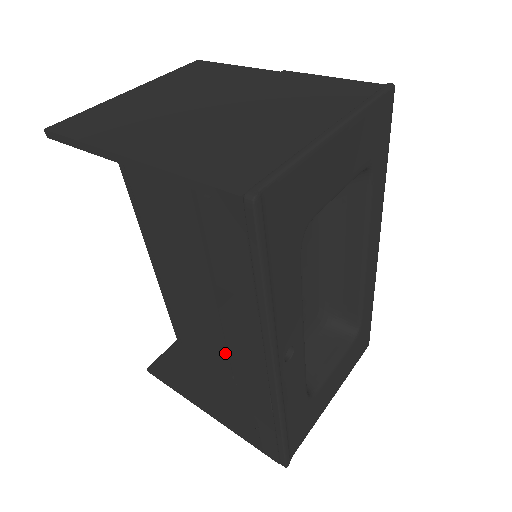
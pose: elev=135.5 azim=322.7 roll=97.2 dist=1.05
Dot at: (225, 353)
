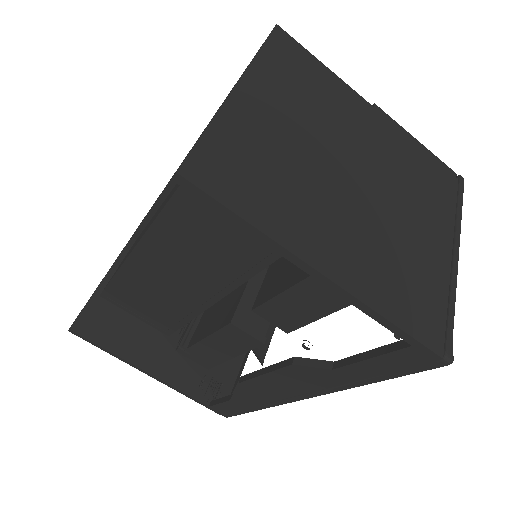
Dot at: (179, 324)
